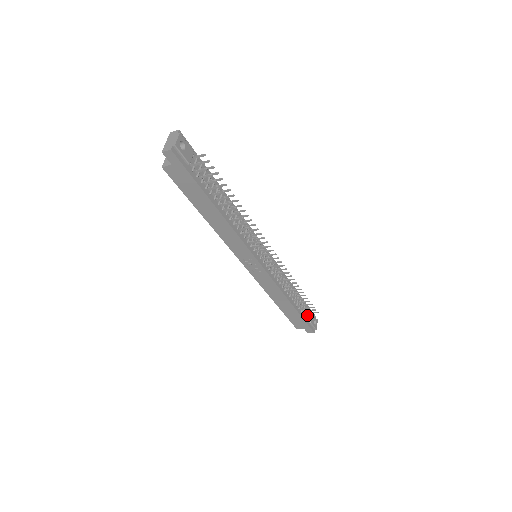
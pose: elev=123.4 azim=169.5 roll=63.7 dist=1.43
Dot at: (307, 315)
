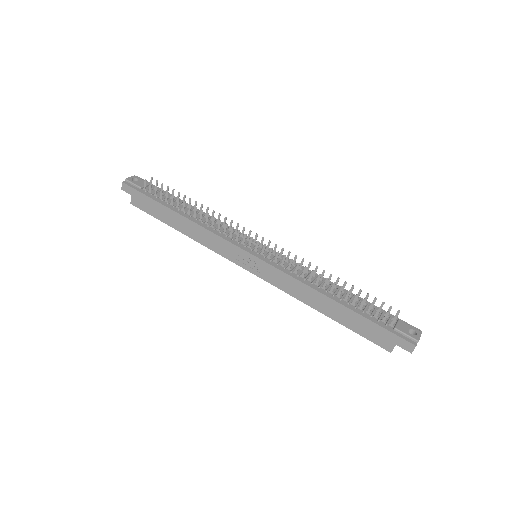
Dot at: (386, 321)
